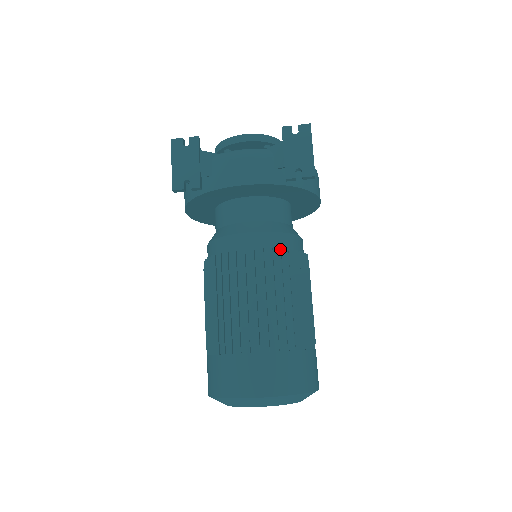
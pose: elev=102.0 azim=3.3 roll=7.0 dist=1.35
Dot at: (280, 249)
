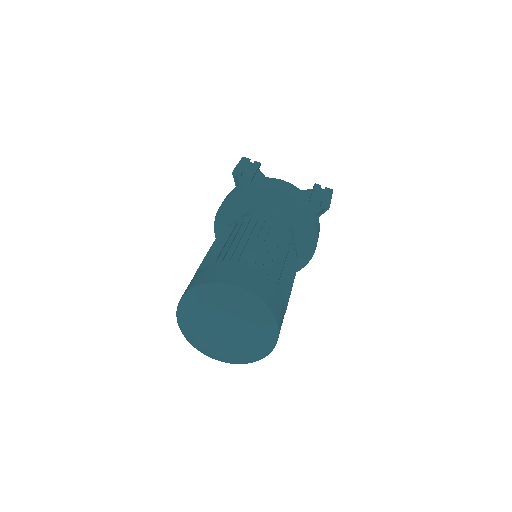
Dot at: occluded
